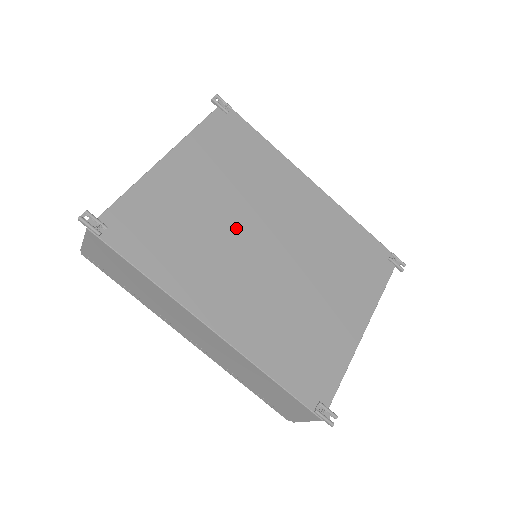
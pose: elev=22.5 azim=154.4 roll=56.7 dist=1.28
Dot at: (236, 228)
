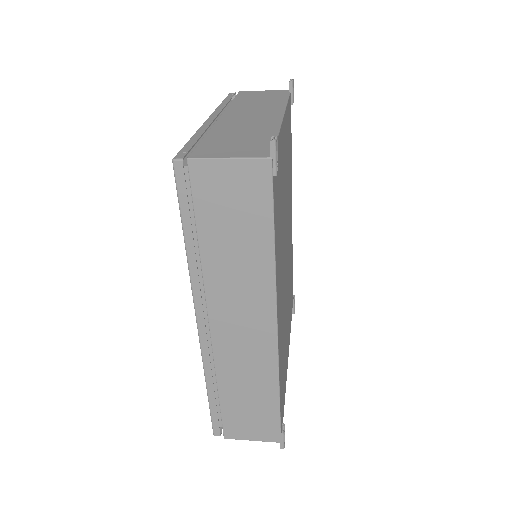
Dot at: (285, 227)
